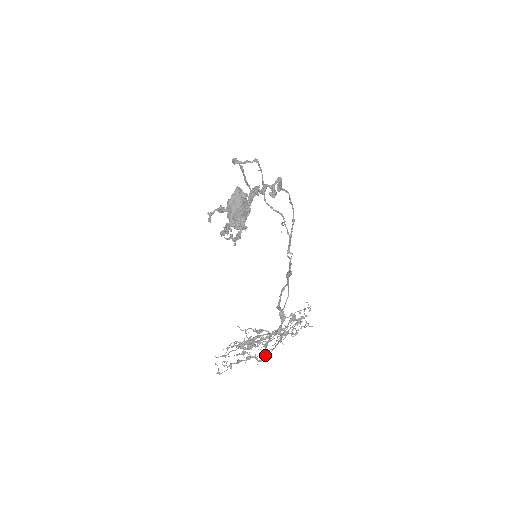
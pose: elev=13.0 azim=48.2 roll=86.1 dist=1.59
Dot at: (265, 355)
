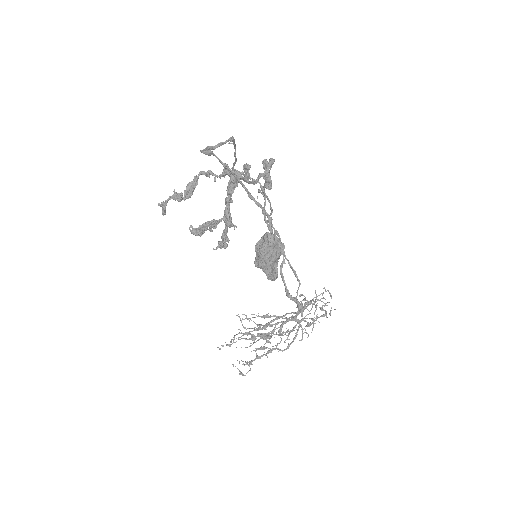
Dot at: (289, 346)
